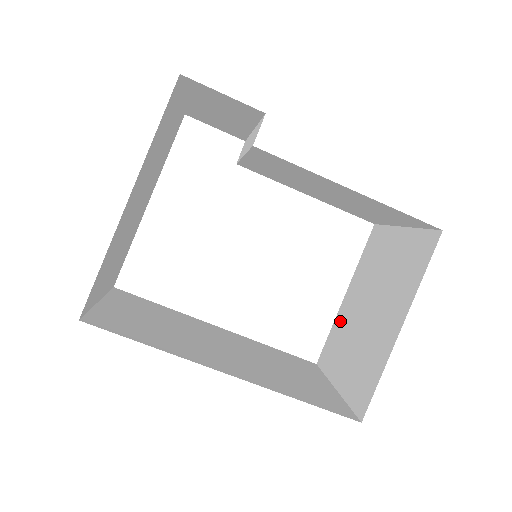
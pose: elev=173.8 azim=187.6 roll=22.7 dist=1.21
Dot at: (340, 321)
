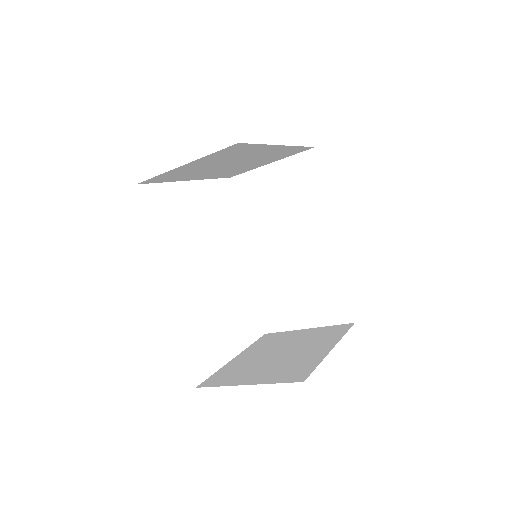
Dot at: (234, 365)
